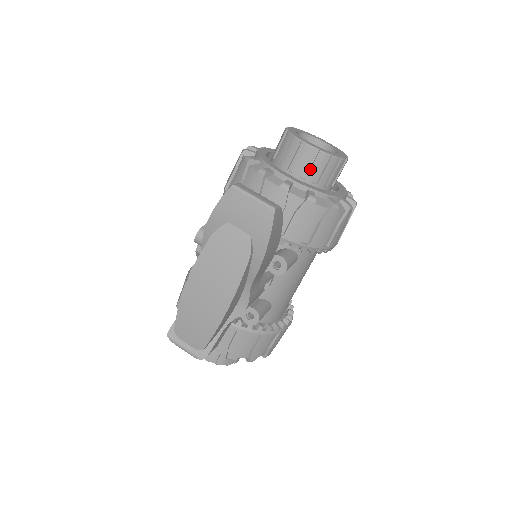
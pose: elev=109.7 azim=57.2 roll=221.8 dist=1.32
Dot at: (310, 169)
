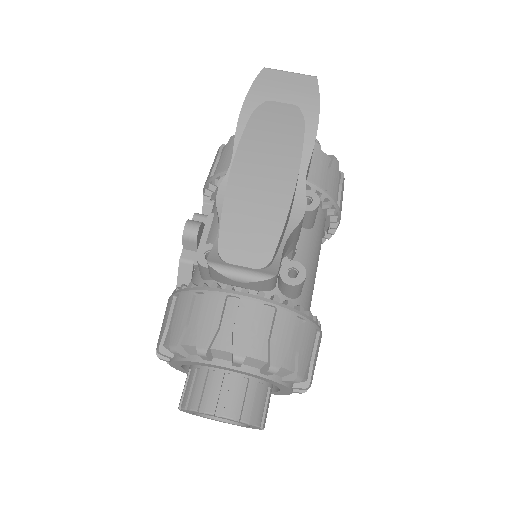
Dot at: occluded
